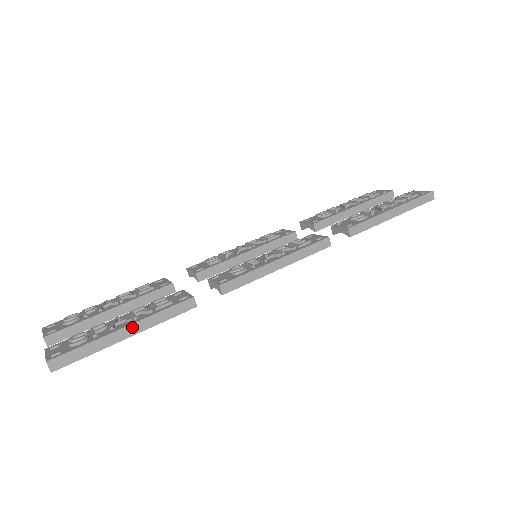
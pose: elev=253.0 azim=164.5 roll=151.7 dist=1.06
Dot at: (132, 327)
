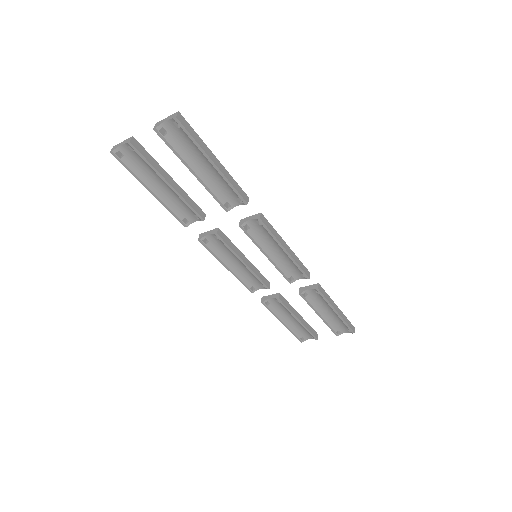
Dot at: (219, 163)
